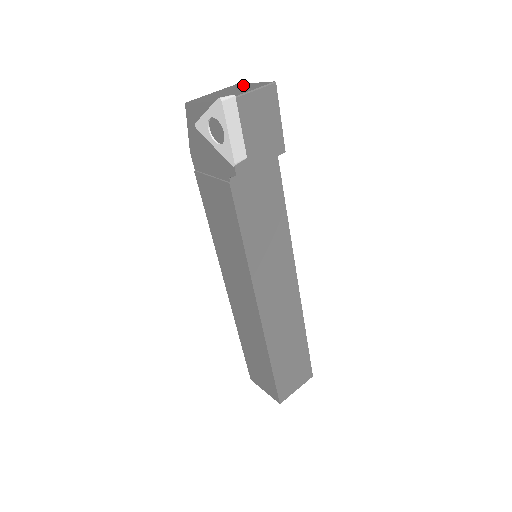
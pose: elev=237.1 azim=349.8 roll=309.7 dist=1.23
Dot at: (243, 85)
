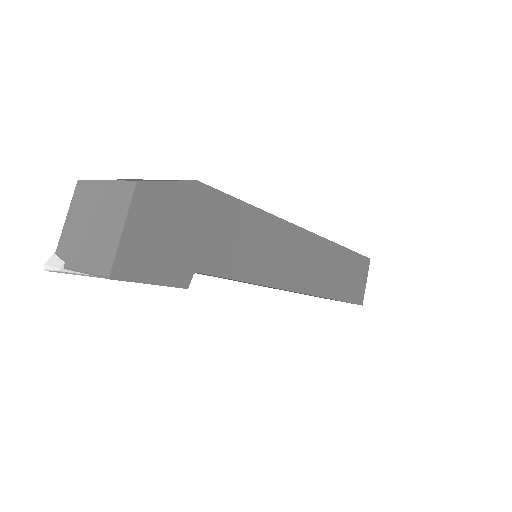
Dot at: (118, 214)
